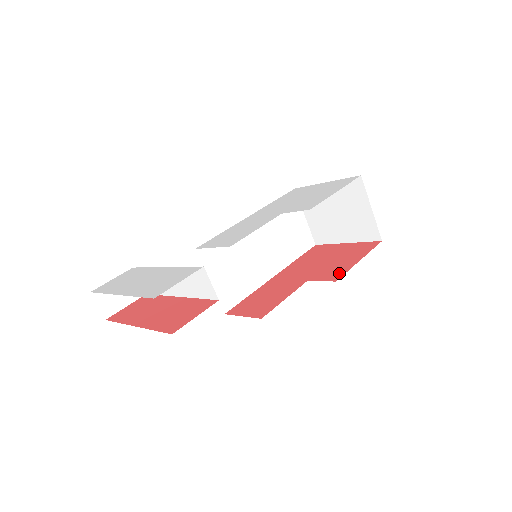
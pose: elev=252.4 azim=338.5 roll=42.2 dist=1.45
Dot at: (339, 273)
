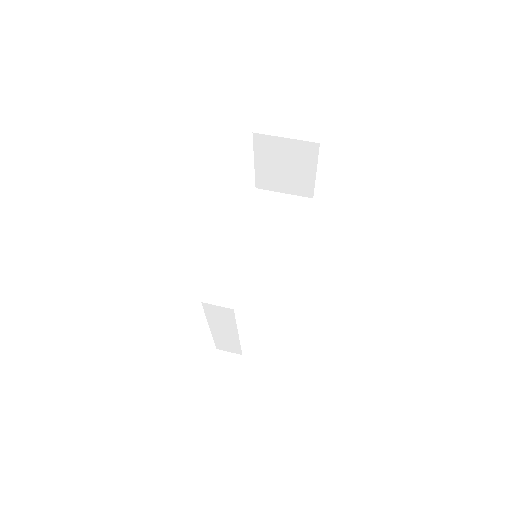
Dot at: occluded
